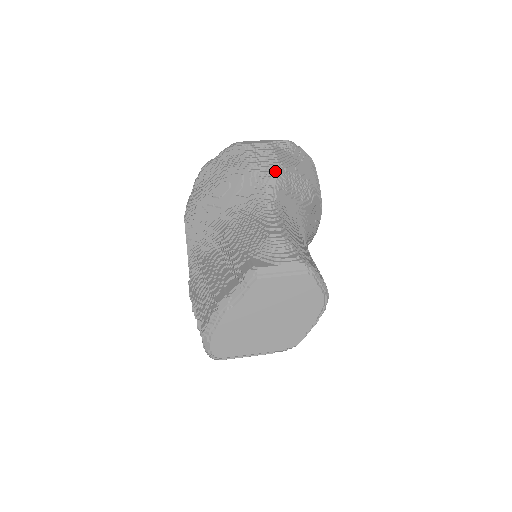
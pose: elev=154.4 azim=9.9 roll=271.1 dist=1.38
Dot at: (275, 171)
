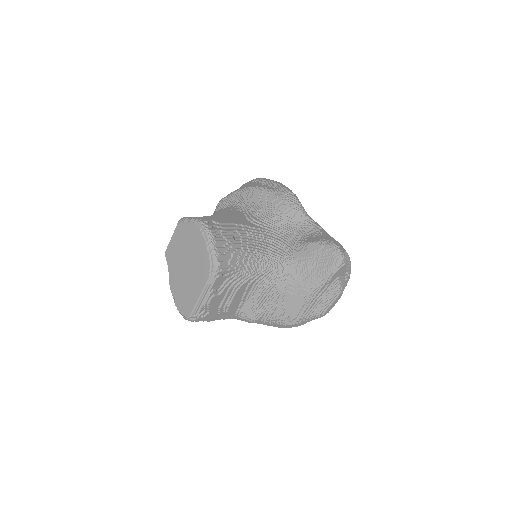
Dot at: occluded
